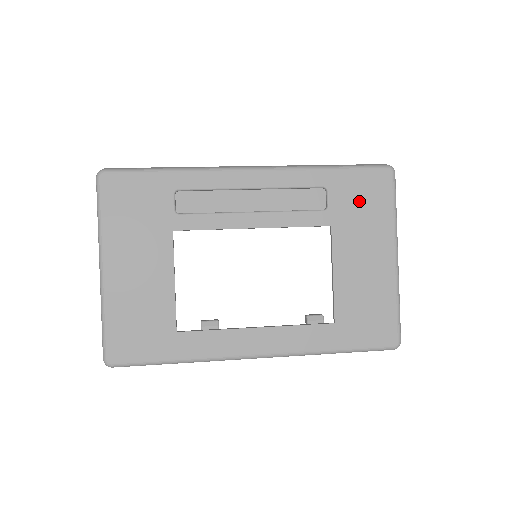
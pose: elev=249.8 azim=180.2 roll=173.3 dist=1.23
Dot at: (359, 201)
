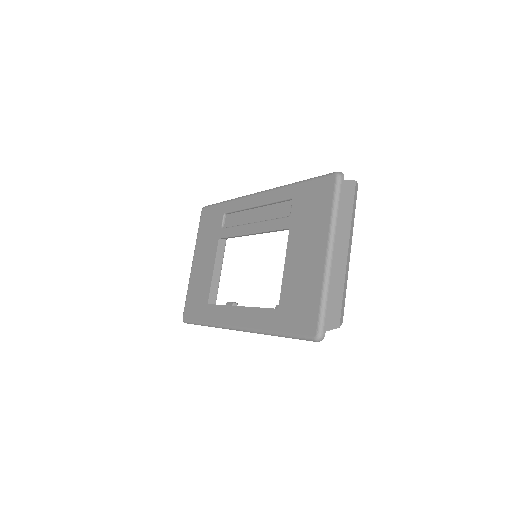
Dot at: (309, 206)
